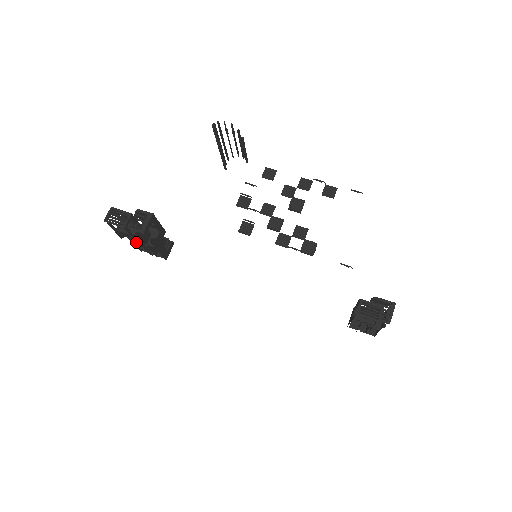
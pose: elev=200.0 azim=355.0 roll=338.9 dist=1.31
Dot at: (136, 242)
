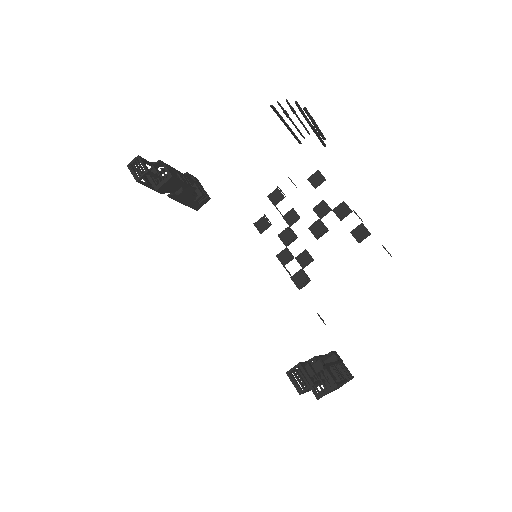
Dot at: occluded
